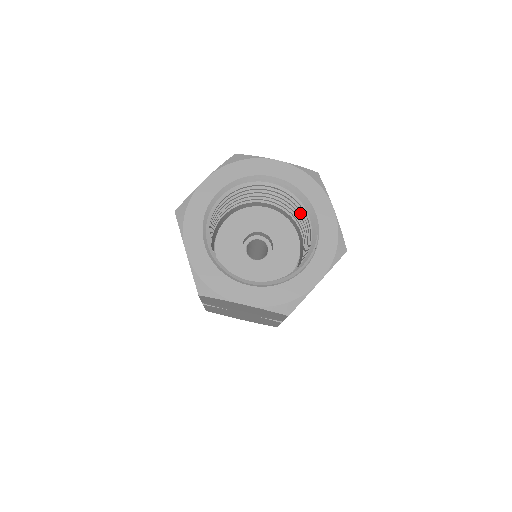
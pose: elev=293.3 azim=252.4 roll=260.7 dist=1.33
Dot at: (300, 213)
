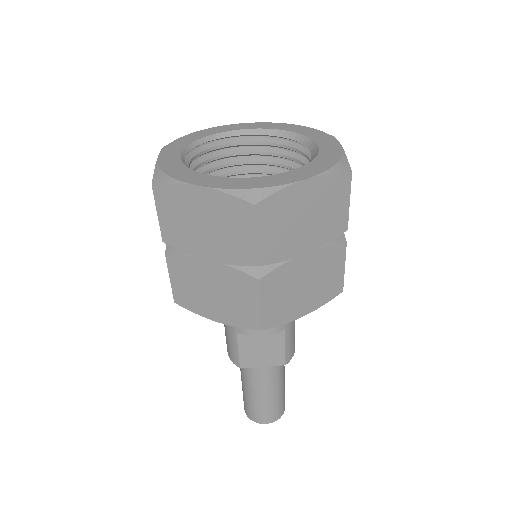
Dot at: occluded
